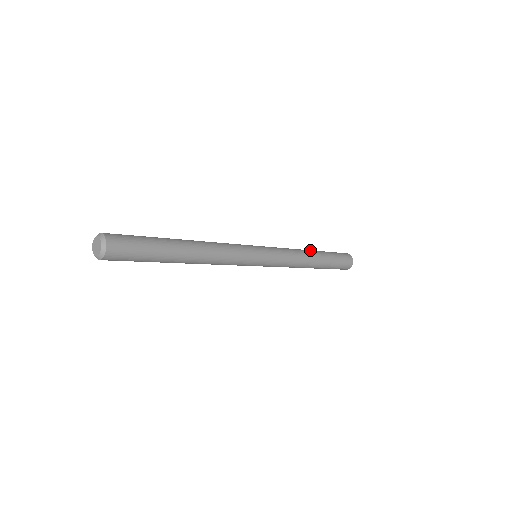
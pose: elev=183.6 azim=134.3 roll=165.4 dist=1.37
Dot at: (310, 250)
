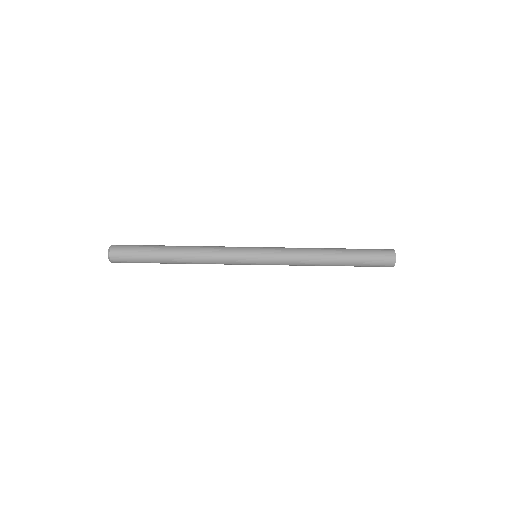
Dot at: (328, 248)
